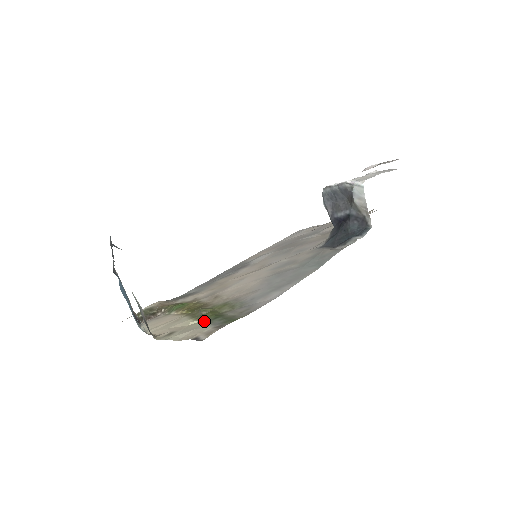
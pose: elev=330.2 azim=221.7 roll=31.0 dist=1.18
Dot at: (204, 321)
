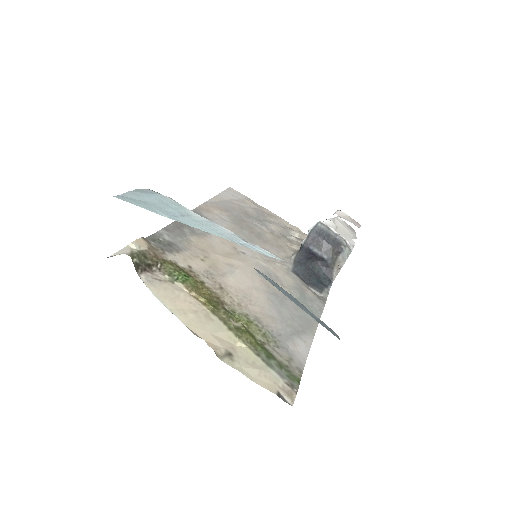
Dot at: (258, 354)
